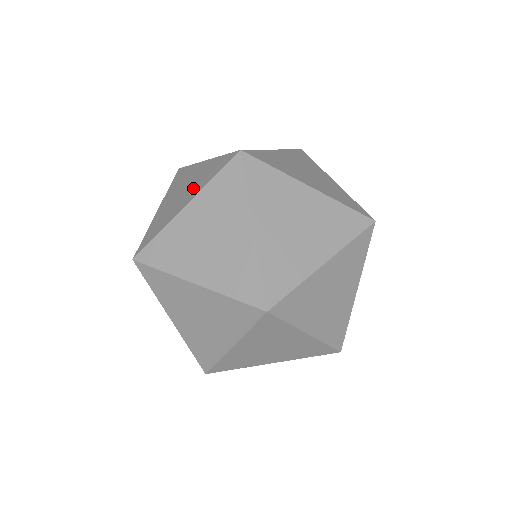
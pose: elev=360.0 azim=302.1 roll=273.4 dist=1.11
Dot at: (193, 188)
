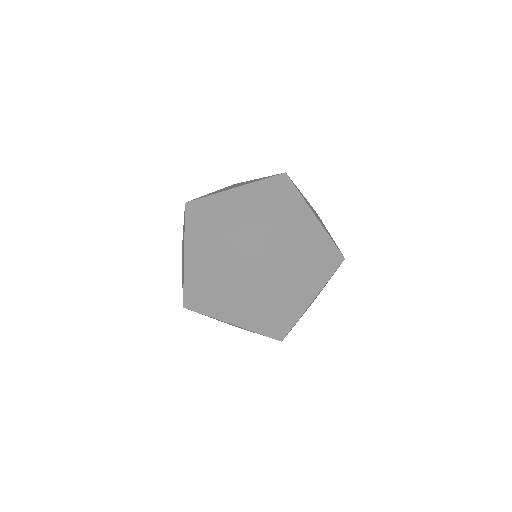
Dot at: occluded
